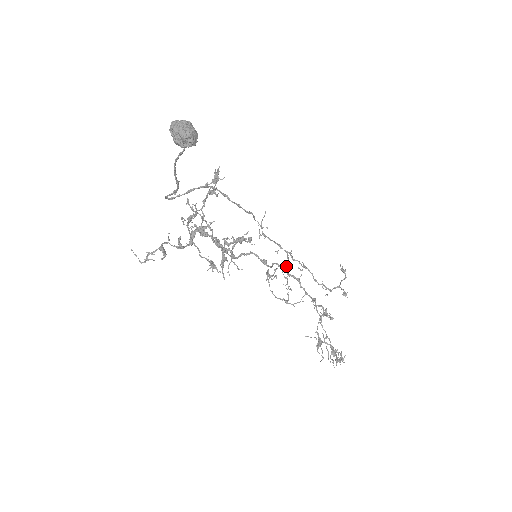
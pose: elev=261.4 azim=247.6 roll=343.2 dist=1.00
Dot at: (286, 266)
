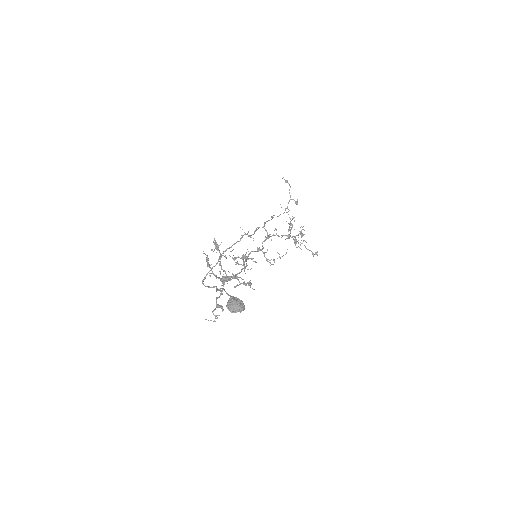
Dot at: (268, 236)
